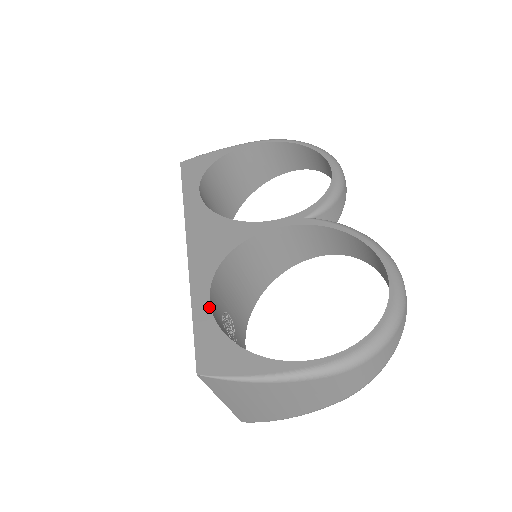
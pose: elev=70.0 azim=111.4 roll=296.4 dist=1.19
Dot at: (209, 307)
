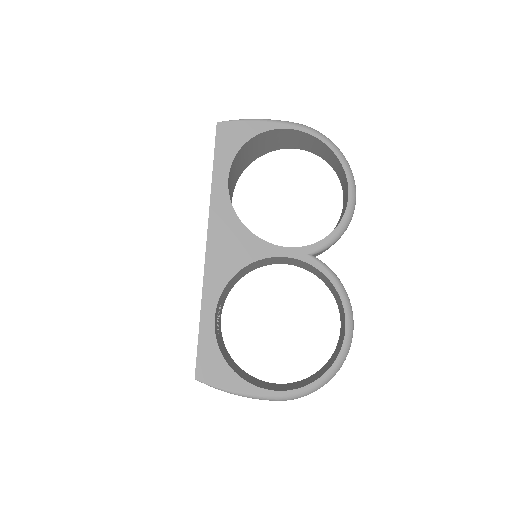
Dot at: (213, 322)
